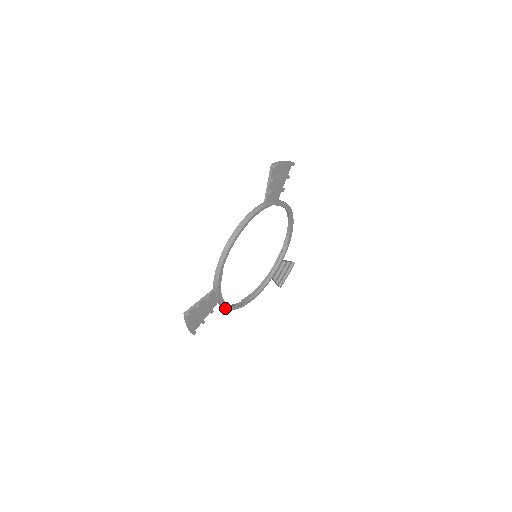
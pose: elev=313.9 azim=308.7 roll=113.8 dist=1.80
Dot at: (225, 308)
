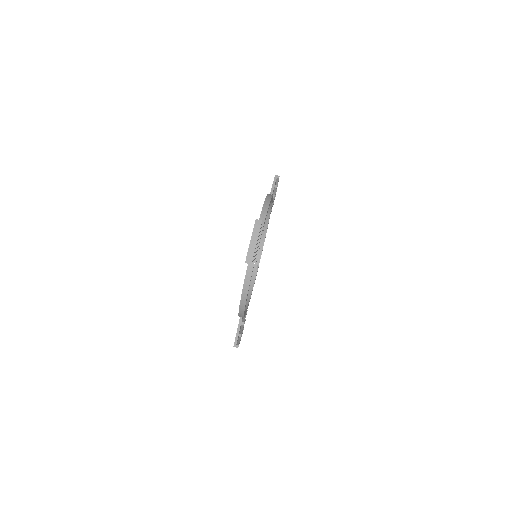
Dot at: occluded
